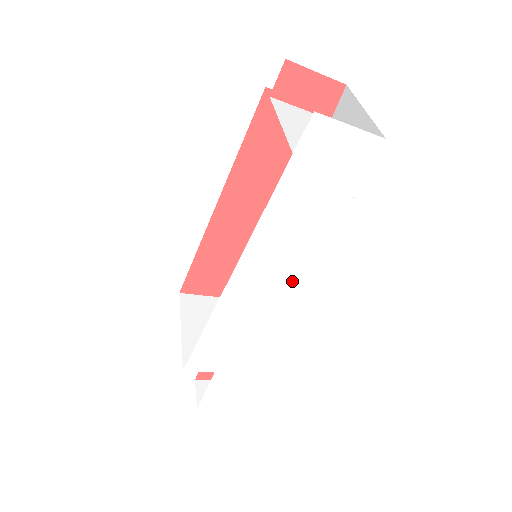
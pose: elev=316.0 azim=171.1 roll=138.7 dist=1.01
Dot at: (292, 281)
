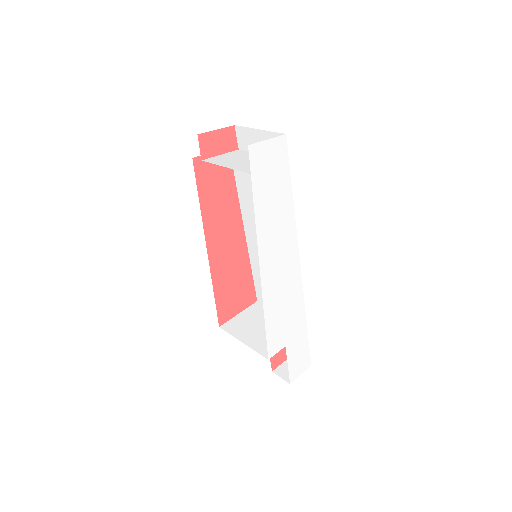
Dot at: (291, 248)
